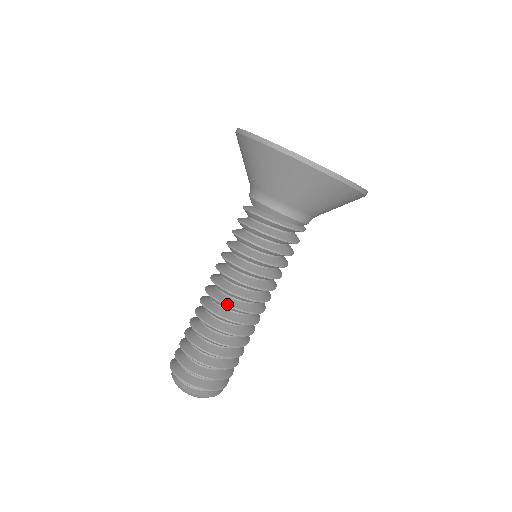
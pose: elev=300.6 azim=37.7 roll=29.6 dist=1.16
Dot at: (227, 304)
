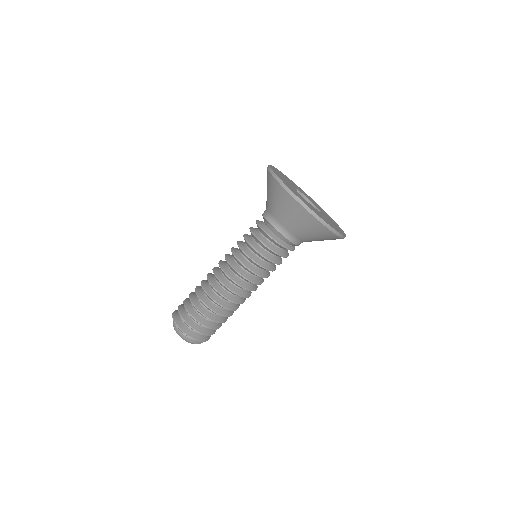
Dot at: (243, 296)
